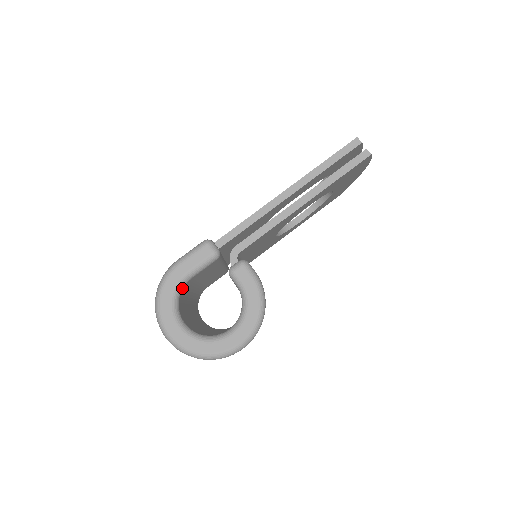
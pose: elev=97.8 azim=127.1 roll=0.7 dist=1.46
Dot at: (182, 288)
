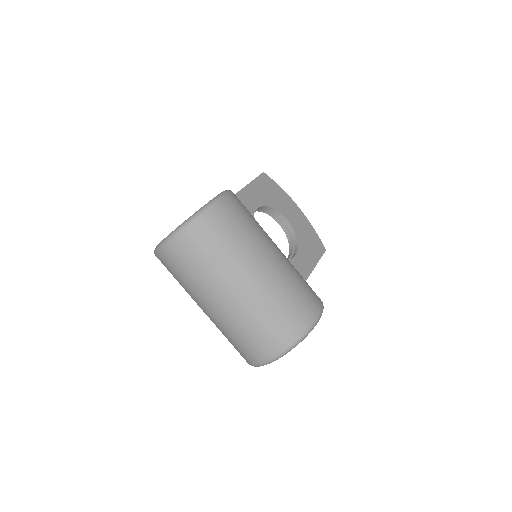
Dot at: occluded
